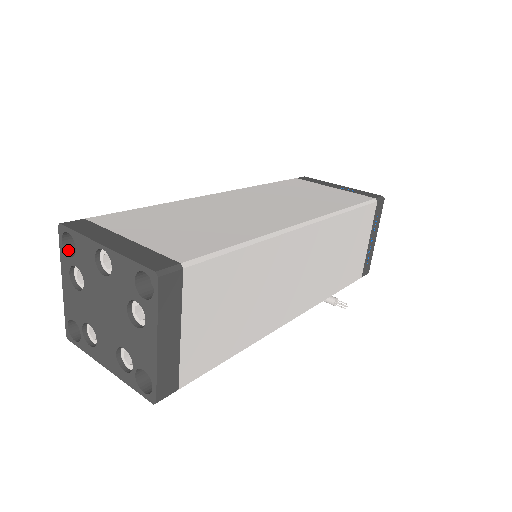
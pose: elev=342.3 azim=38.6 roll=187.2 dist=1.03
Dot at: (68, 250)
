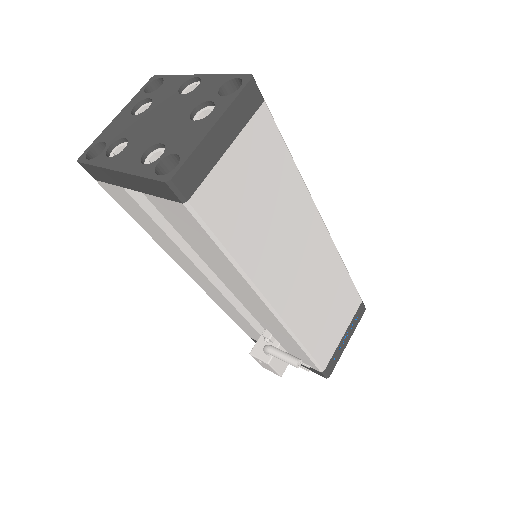
Dot at: (146, 94)
